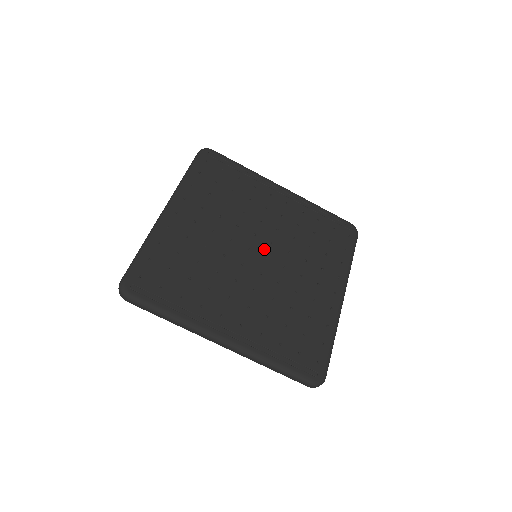
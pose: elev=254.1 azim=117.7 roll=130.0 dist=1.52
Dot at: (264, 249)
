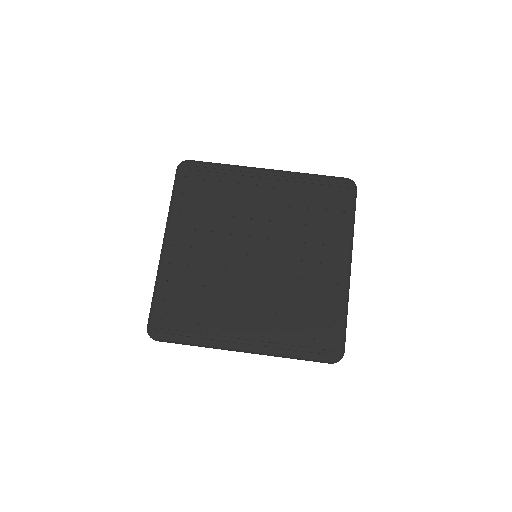
Dot at: (261, 247)
